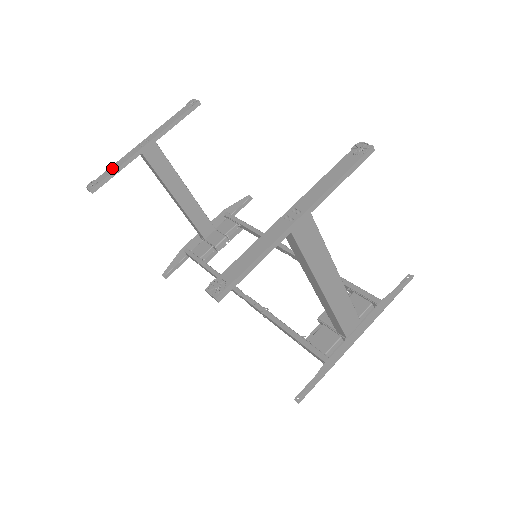
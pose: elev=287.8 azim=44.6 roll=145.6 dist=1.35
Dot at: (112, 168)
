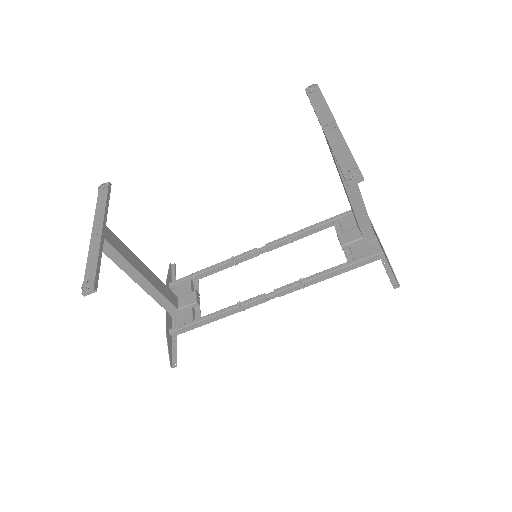
Dot at: (90, 264)
